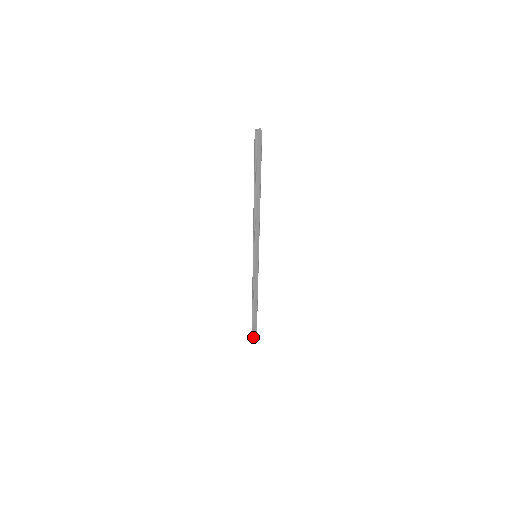
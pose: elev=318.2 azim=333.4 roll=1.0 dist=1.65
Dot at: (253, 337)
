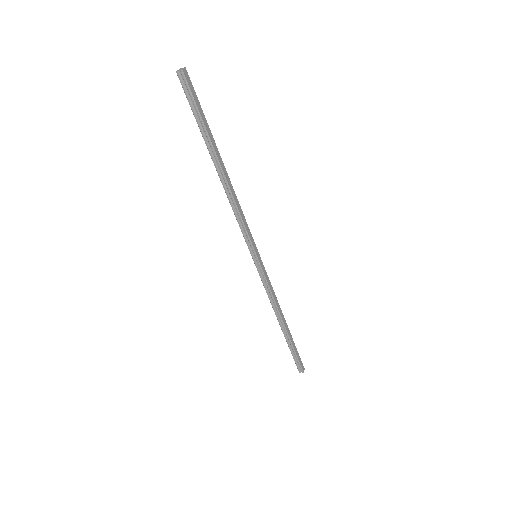
Dot at: (300, 367)
